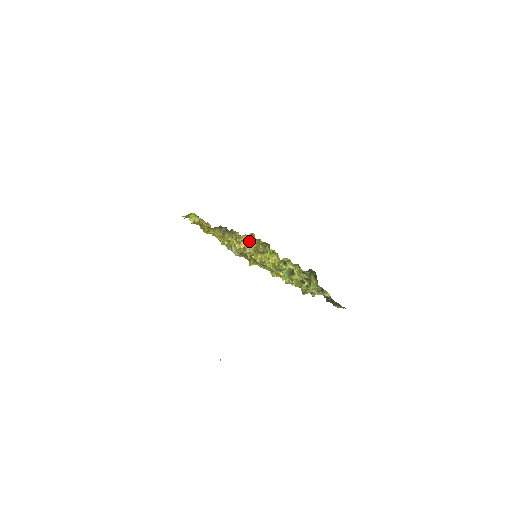
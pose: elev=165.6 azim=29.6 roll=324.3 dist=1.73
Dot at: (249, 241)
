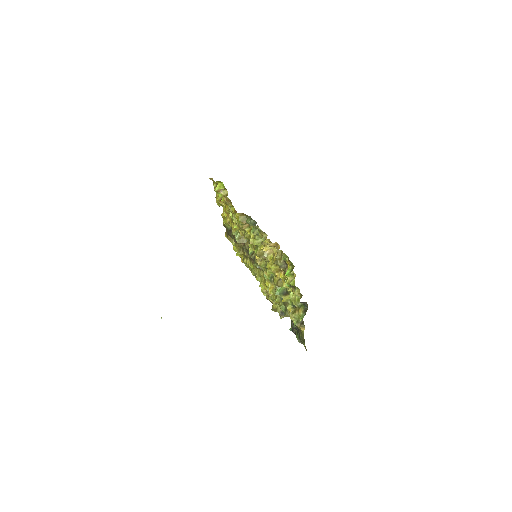
Dot at: (276, 251)
